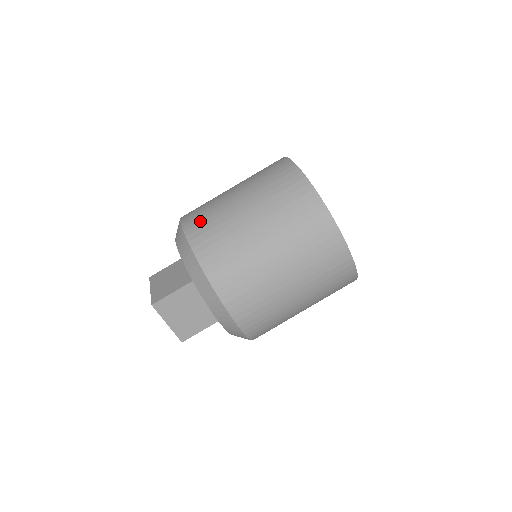
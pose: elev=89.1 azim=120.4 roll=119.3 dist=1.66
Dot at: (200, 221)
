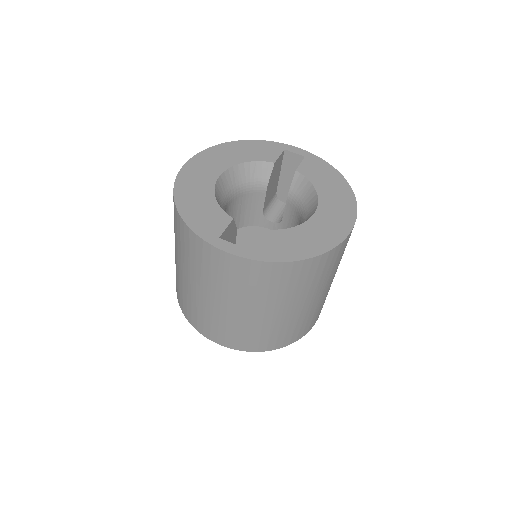
Dot at: occluded
